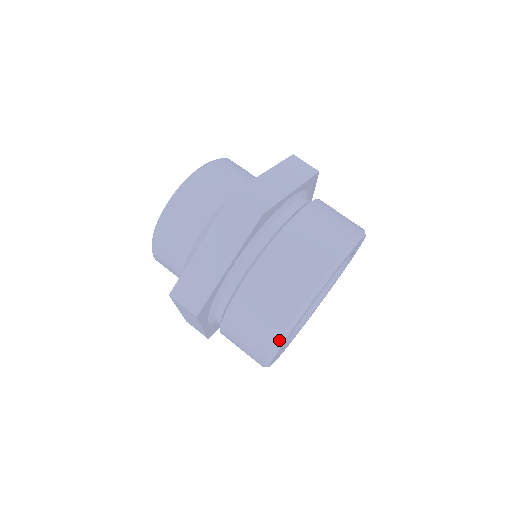
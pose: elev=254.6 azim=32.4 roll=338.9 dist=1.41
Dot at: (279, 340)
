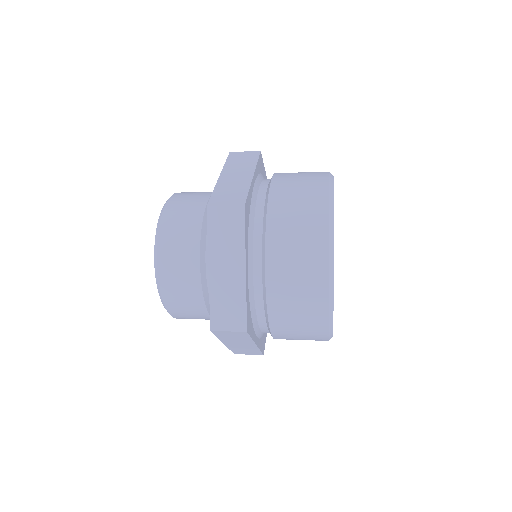
Dot at: (329, 302)
